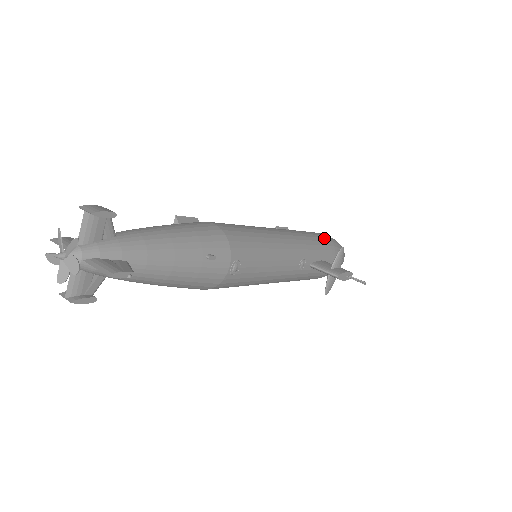
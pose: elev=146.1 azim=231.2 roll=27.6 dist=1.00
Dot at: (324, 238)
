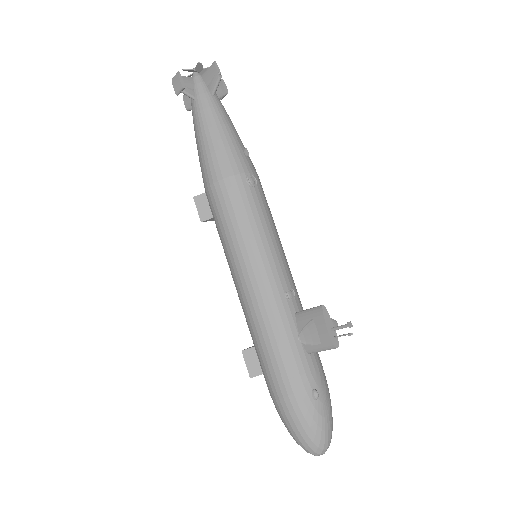
Dot at: occluded
